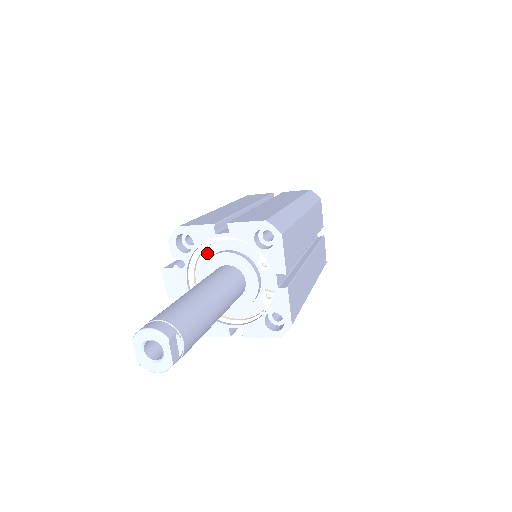
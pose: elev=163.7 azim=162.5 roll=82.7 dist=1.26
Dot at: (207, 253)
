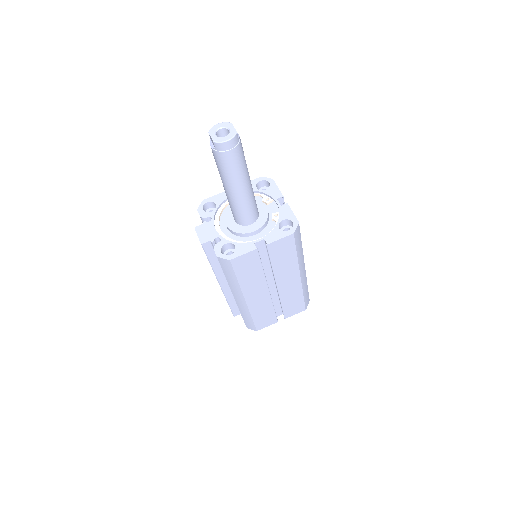
Dot at: (226, 211)
